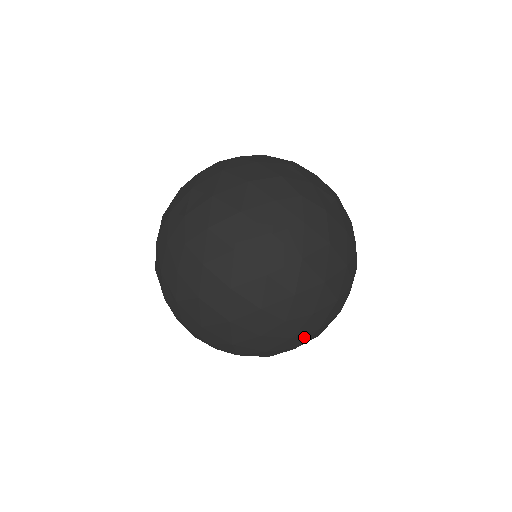
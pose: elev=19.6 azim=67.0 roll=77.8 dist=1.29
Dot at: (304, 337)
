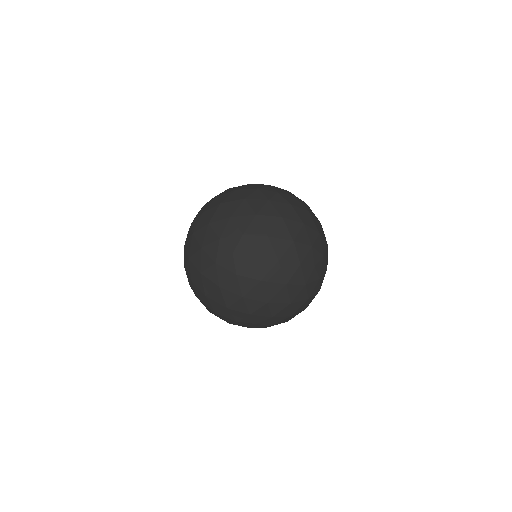
Dot at: (302, 296)
